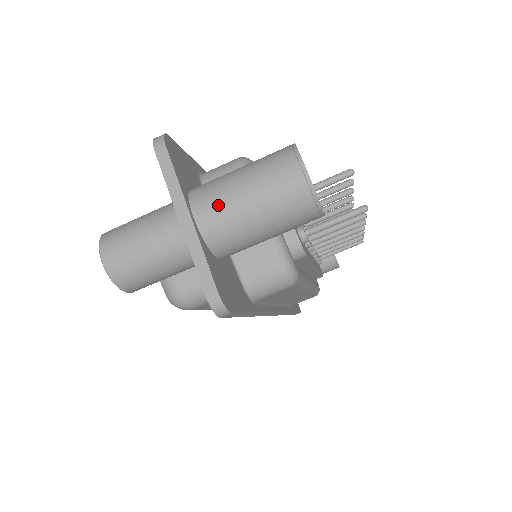
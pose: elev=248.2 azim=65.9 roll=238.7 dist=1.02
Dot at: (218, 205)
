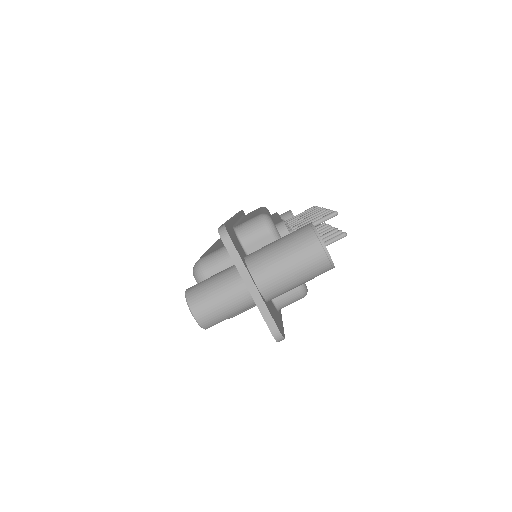
Dot at: (271, 276)
